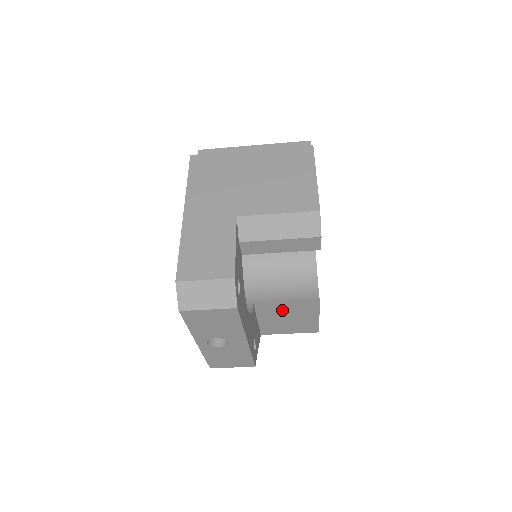
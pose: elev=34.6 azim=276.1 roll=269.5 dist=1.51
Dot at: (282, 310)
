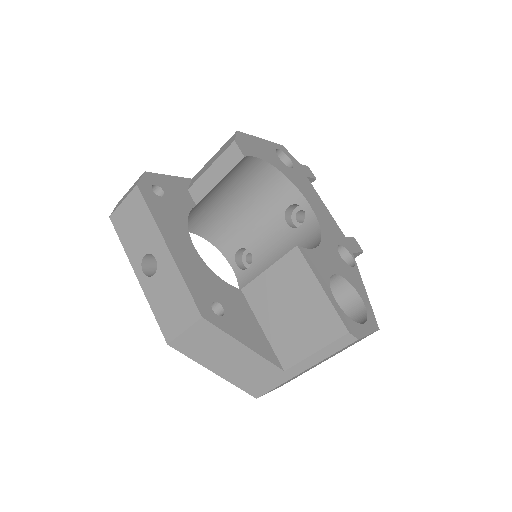
Dot at: (273, 290)
